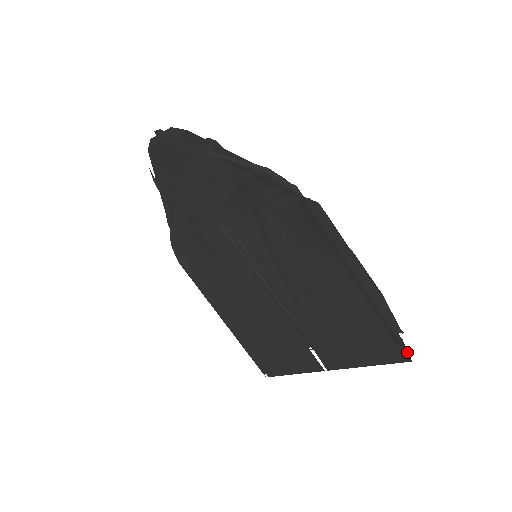
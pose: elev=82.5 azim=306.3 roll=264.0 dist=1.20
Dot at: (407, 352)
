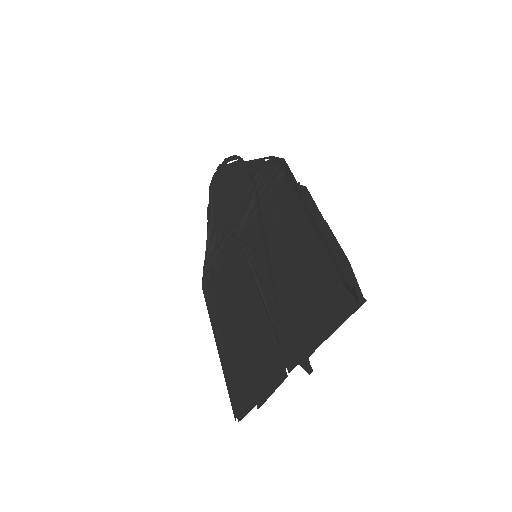
Dot at: (356, 297)
